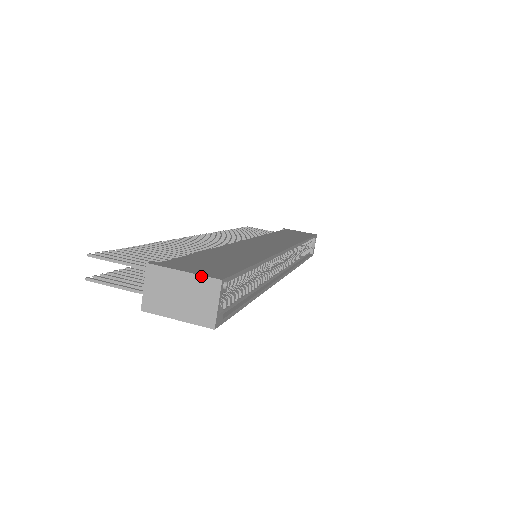
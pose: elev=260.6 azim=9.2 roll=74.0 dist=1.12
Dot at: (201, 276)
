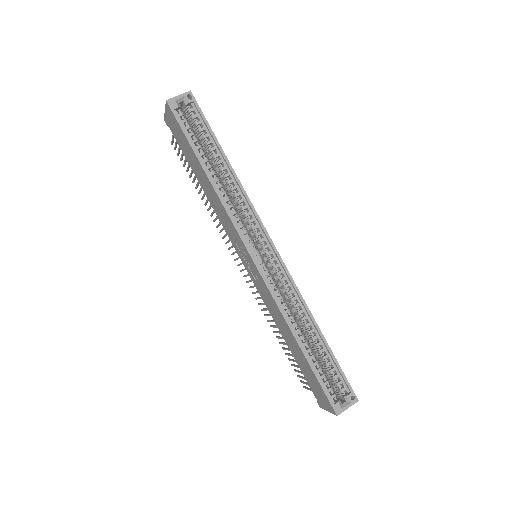
Dot at: occluded
